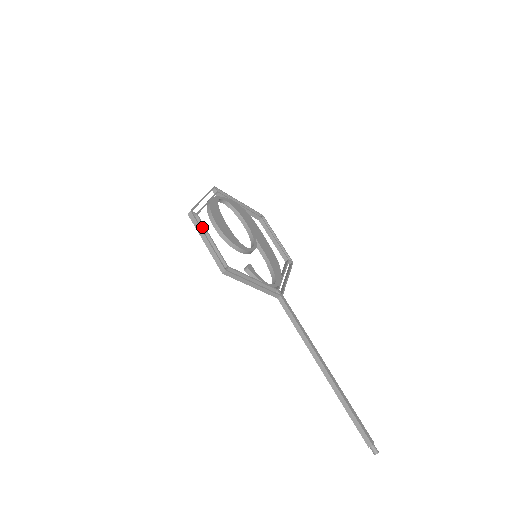
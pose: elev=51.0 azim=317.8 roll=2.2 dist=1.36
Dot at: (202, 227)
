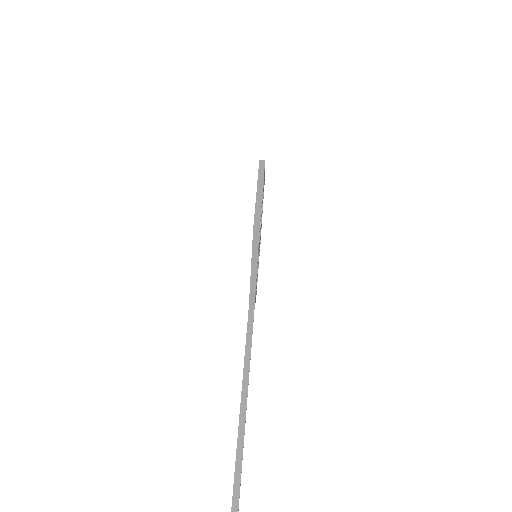
Dot at: occluded
